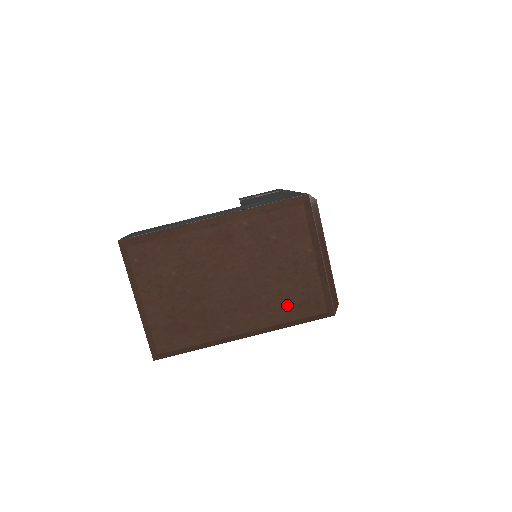
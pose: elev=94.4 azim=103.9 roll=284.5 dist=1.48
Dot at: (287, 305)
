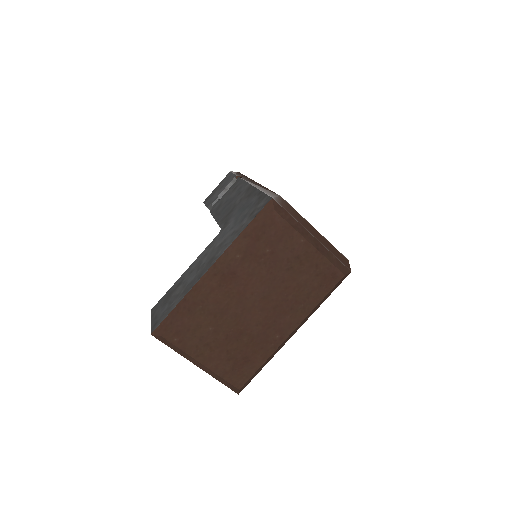
Dot at: (311, 291)
